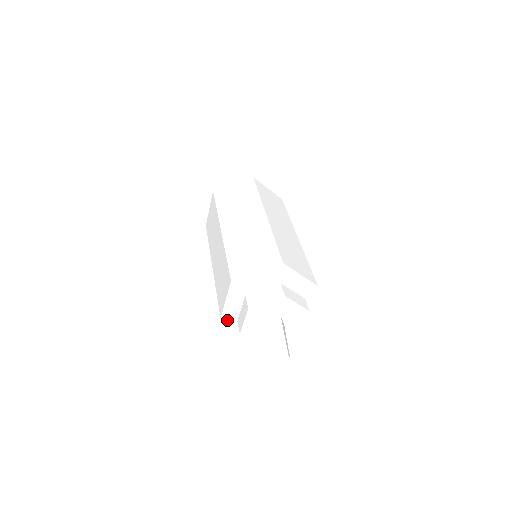
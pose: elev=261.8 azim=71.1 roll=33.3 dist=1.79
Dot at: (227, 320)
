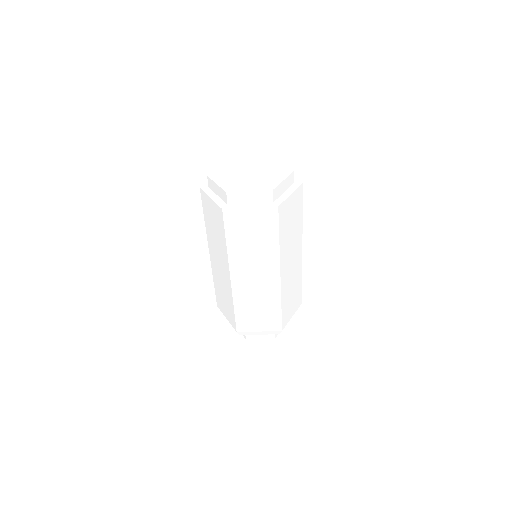
Dot at: occluded
